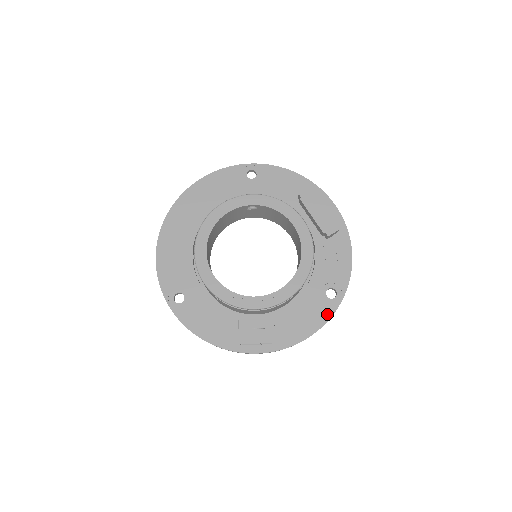
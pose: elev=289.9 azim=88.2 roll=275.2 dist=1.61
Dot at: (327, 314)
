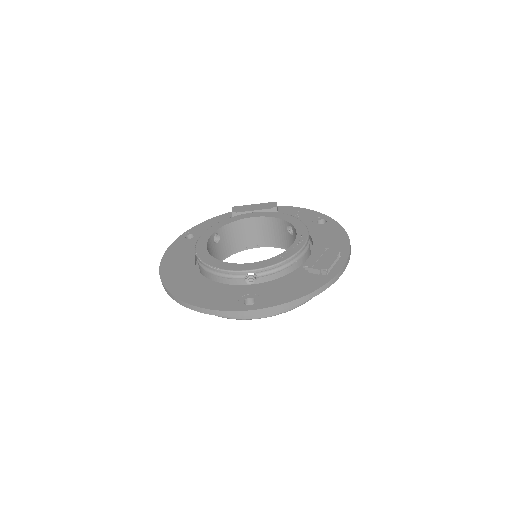
Dot at: (337, 227)
